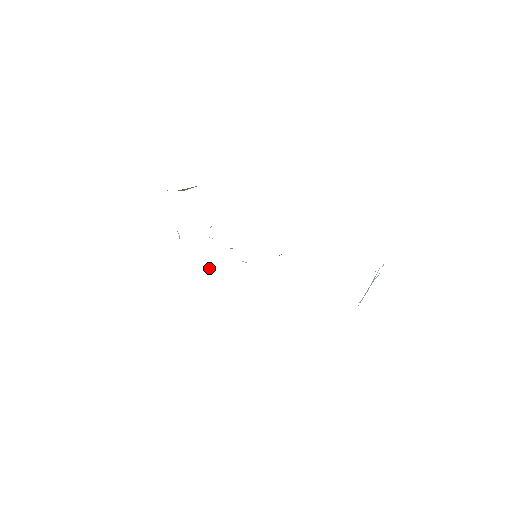
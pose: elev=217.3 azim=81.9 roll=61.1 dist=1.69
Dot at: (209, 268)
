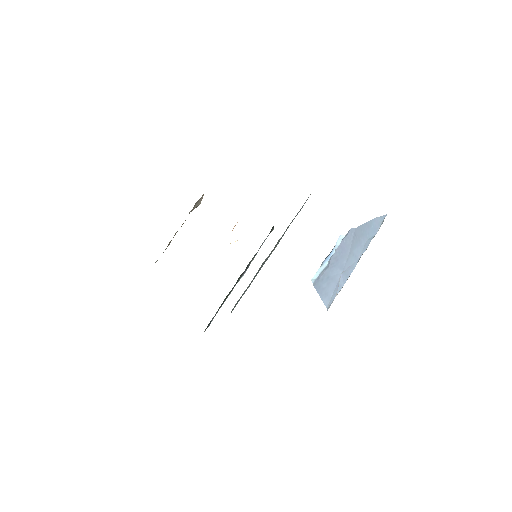
Dot at: (244, 273)
